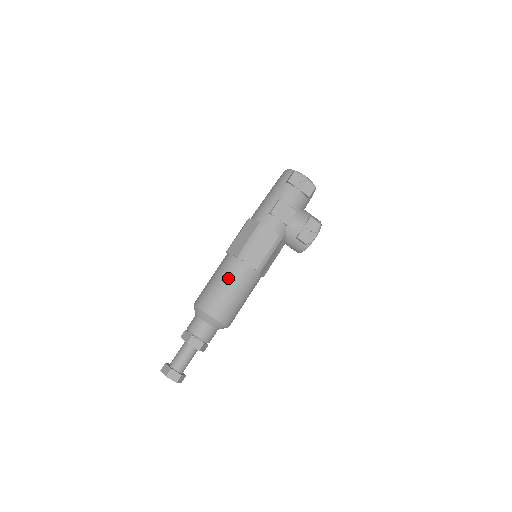
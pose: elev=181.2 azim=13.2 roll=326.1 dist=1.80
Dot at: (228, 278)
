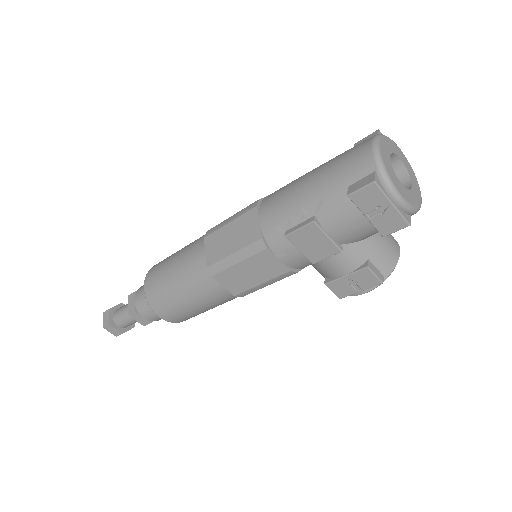
Dot at: (187, 286)
